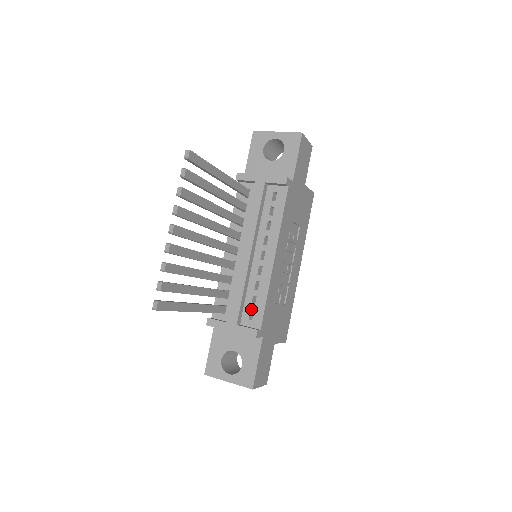
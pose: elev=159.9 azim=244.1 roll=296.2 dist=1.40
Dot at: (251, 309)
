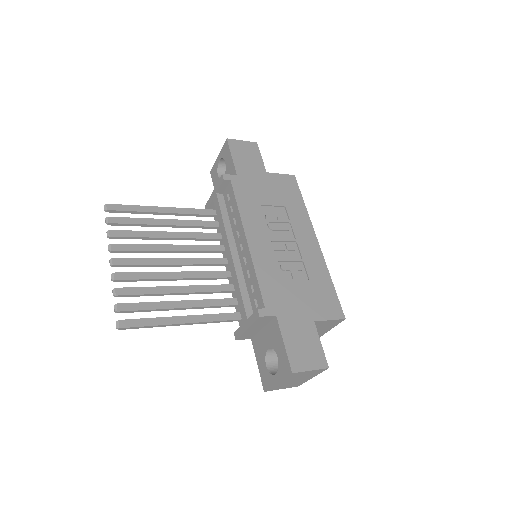
Dot at: (254, 297)
